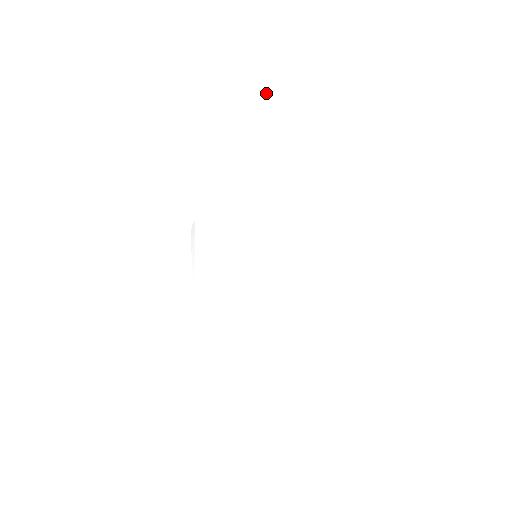
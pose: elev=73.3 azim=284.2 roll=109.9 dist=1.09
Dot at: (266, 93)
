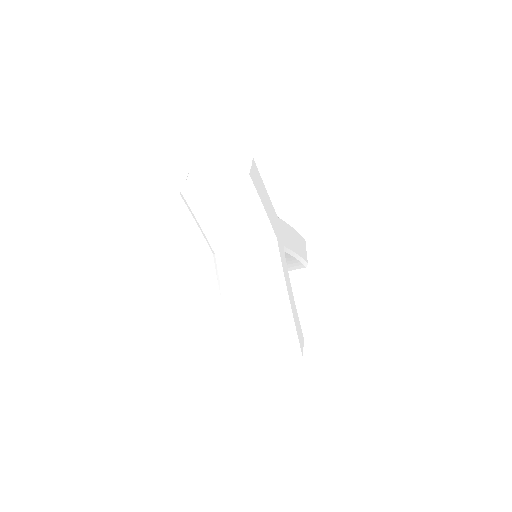
Dot at: (247, 180)
